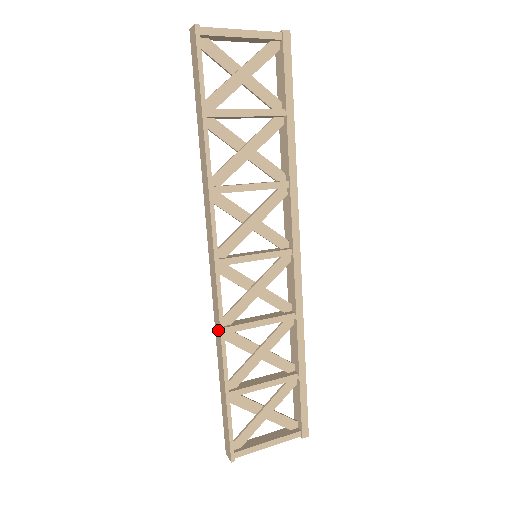
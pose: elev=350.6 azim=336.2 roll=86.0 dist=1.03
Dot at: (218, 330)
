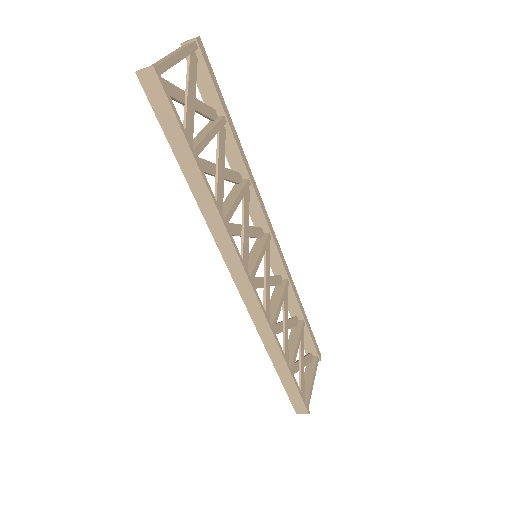
Dot at: (267, 333)
